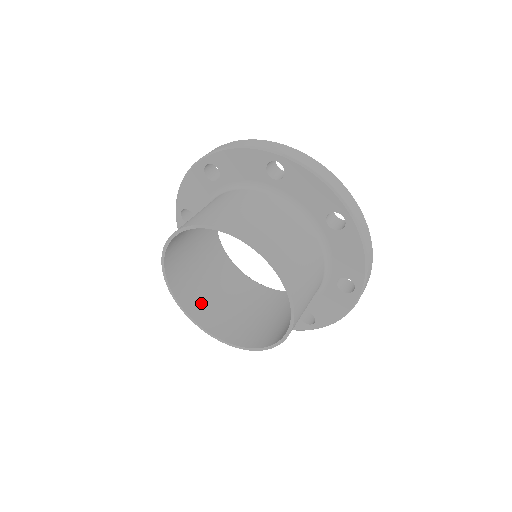
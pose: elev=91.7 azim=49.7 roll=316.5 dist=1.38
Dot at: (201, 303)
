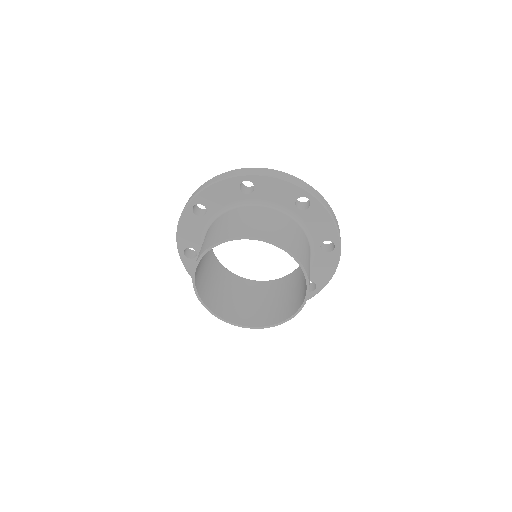
Dot at: (231, 310)
